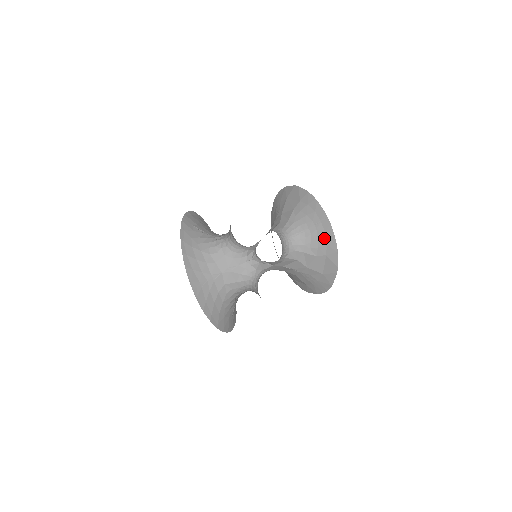
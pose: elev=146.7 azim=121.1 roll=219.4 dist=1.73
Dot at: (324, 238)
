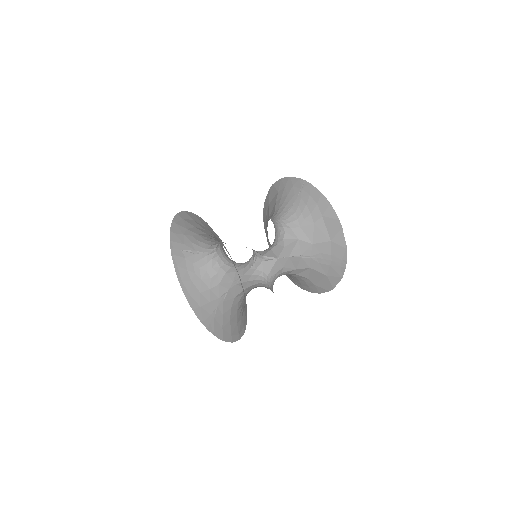
Dot at: (311, 200)
